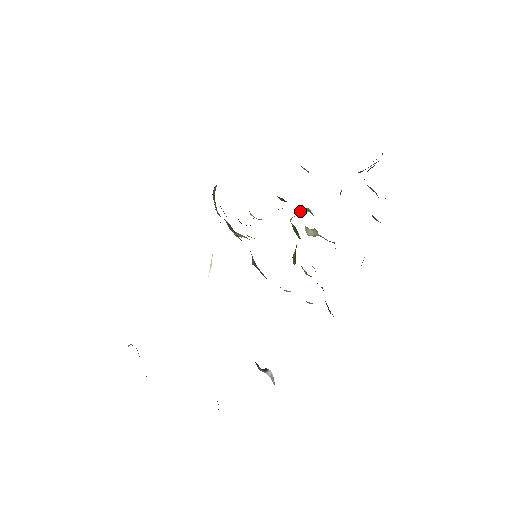
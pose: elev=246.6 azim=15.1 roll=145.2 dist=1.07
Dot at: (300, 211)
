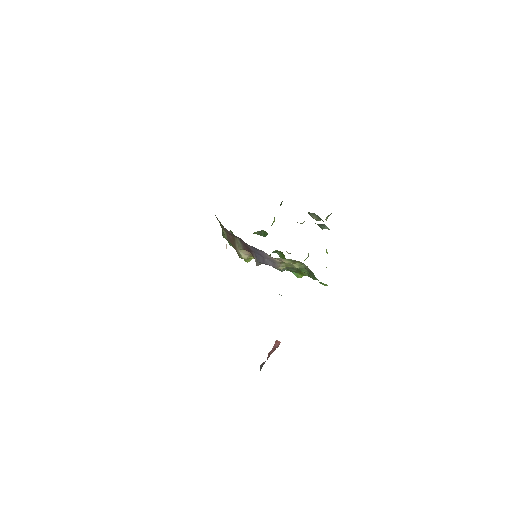
Dot at: occluded
